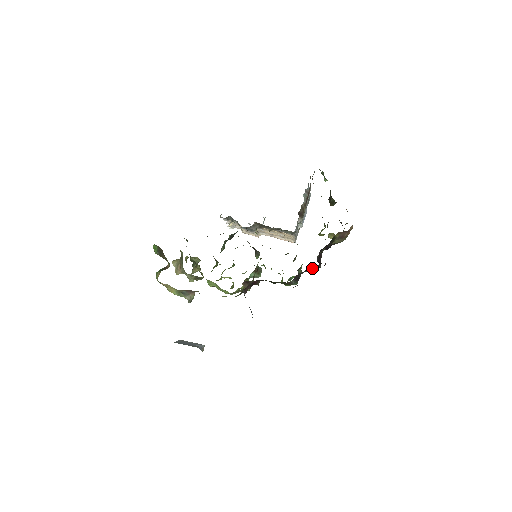
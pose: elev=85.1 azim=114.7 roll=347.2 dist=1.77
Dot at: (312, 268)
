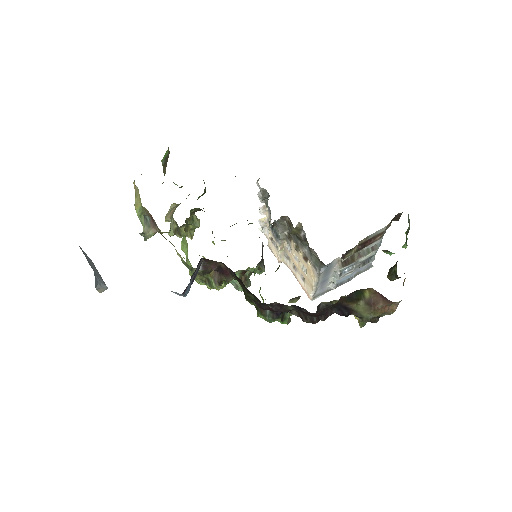
Dot at: occluded
